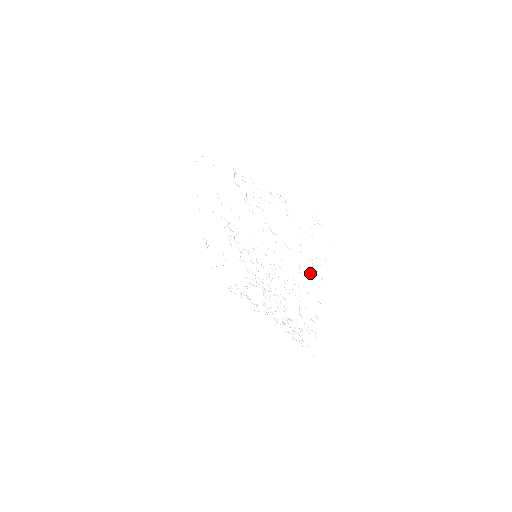
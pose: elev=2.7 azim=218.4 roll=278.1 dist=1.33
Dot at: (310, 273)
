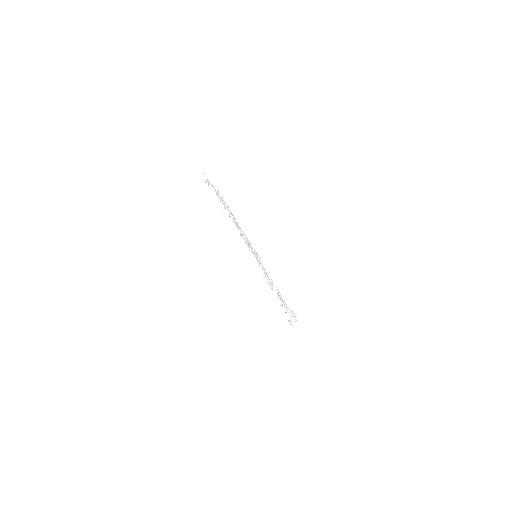
Dot at: occluded
